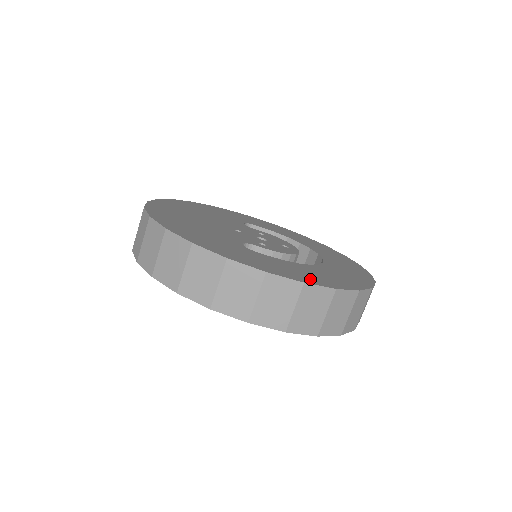
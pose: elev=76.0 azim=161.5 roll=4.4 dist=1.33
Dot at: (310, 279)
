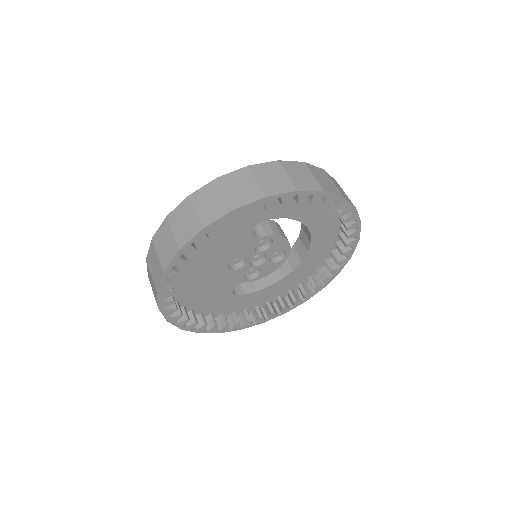
Dot at: occluded
